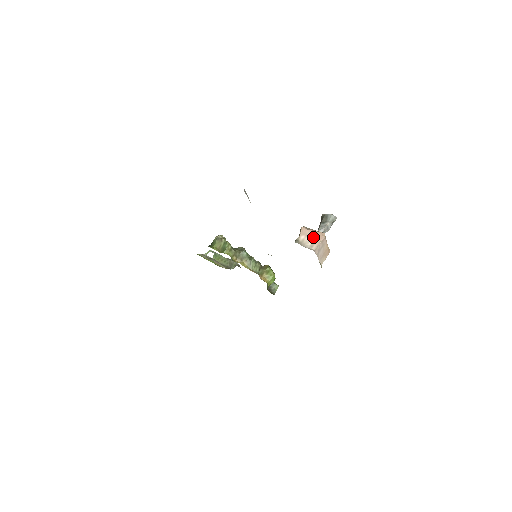
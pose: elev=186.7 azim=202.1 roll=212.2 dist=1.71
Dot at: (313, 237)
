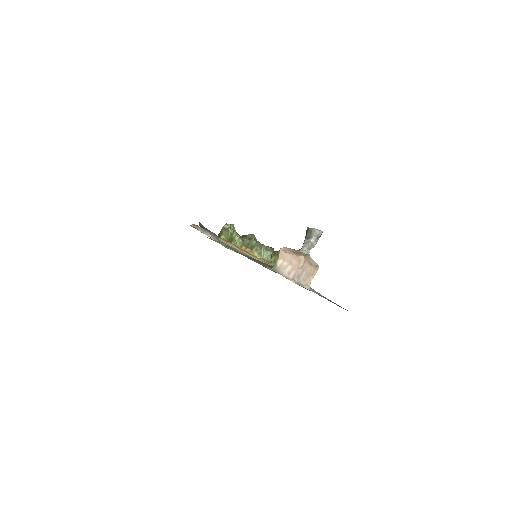
Dot at: (291, 262)
